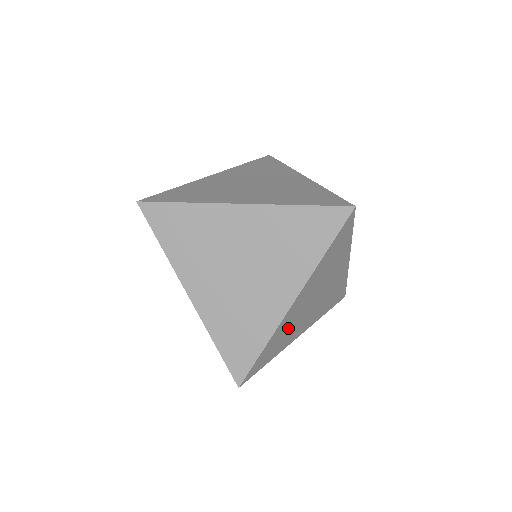
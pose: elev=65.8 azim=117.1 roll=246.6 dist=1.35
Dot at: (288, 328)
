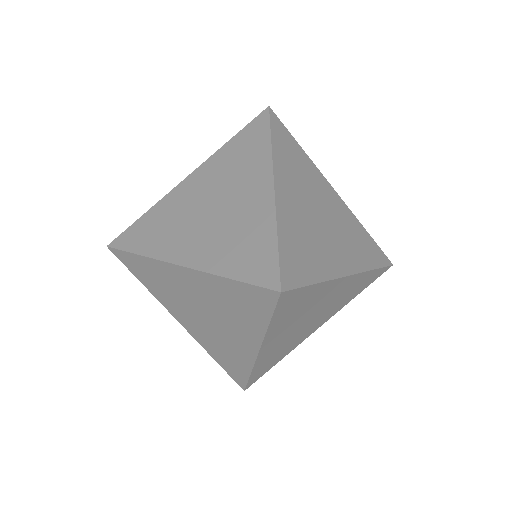
Dot at: (280, 348)
